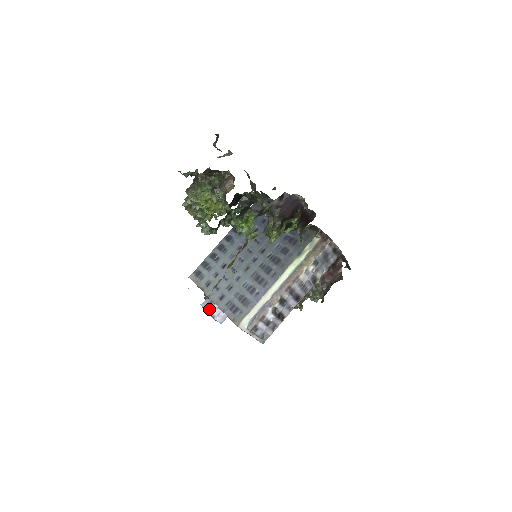
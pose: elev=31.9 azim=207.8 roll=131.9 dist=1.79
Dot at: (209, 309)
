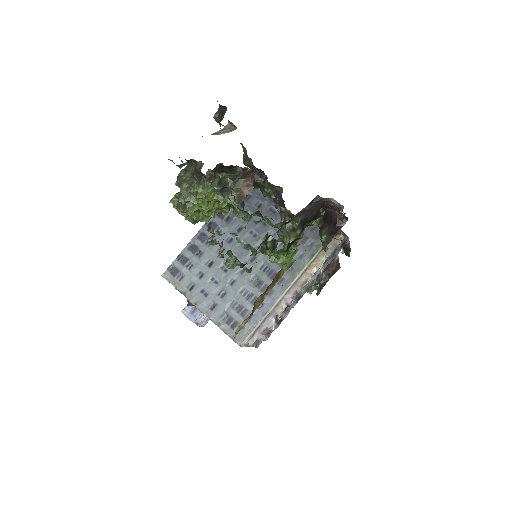
Dot at: (194, 318)
